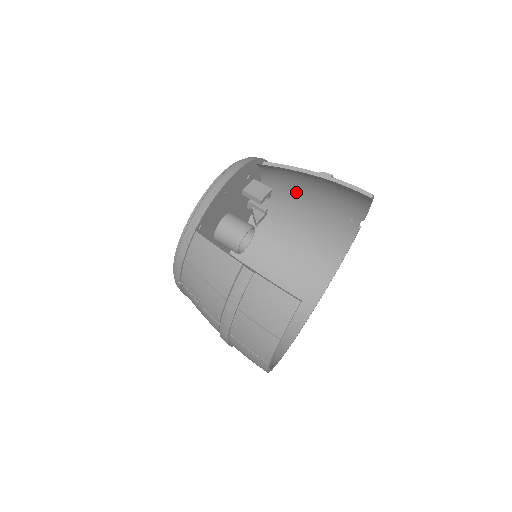
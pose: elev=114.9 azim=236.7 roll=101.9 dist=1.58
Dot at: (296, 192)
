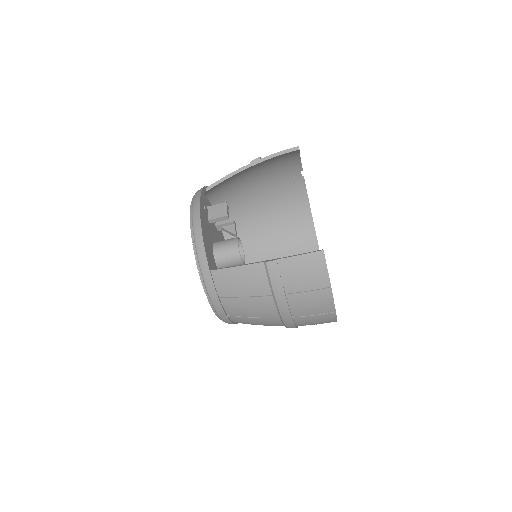
Dot at: (241, 191)
